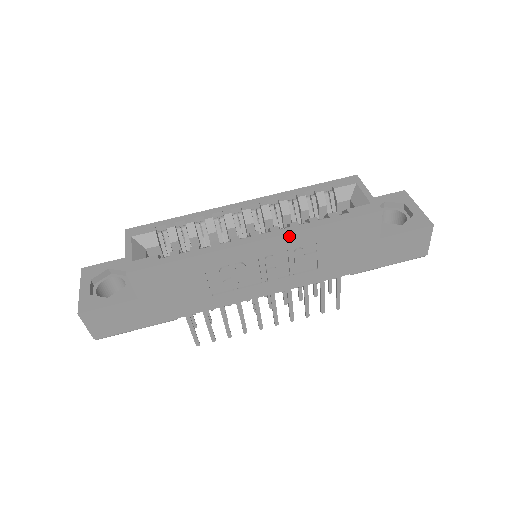
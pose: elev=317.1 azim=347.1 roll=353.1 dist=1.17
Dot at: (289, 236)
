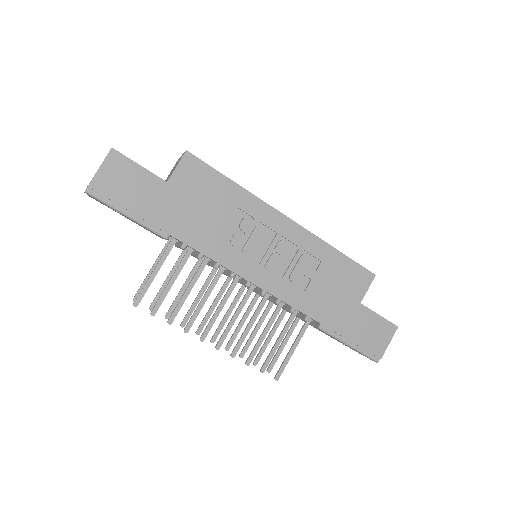
Dot at: (309, 235)
